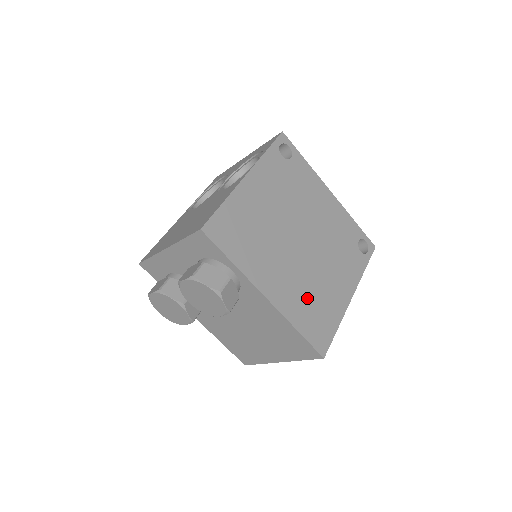
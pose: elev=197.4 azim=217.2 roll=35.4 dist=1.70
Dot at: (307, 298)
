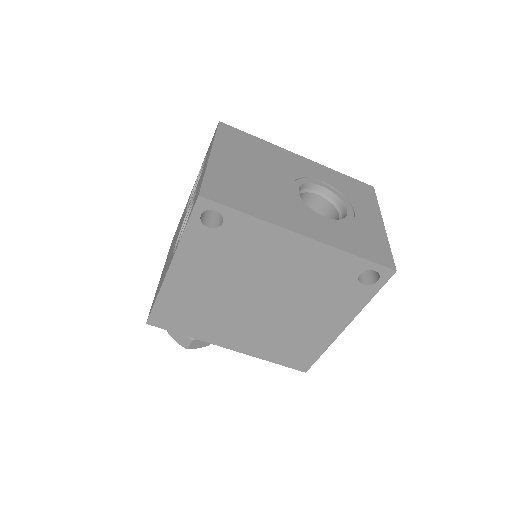
Dot at: (278, 341)
